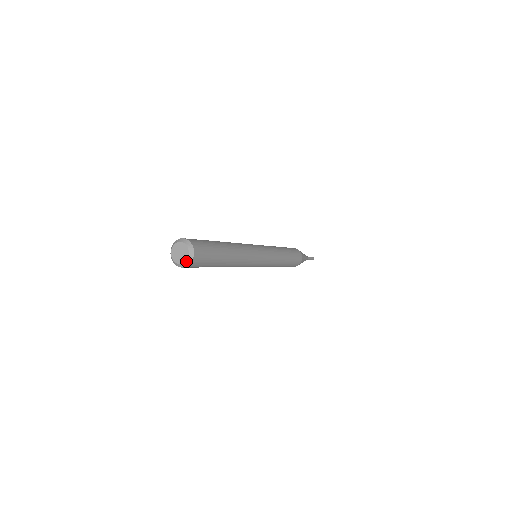
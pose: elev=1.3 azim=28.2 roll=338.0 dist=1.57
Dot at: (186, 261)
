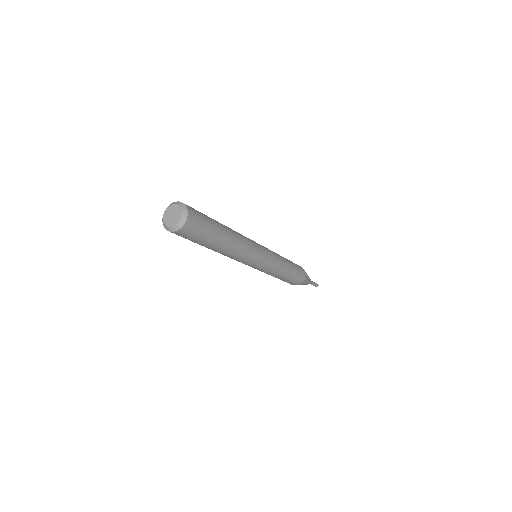
Dot at: (173, 227)
